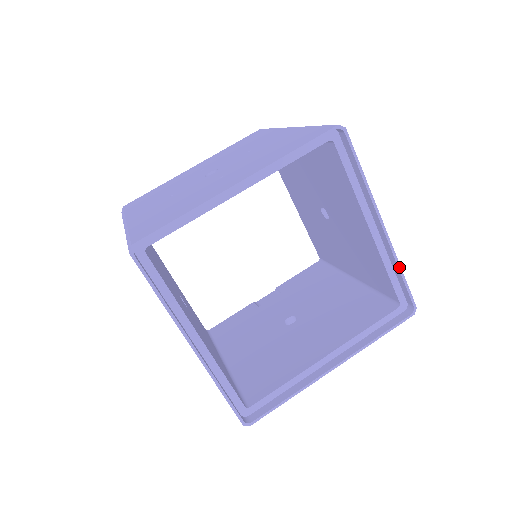
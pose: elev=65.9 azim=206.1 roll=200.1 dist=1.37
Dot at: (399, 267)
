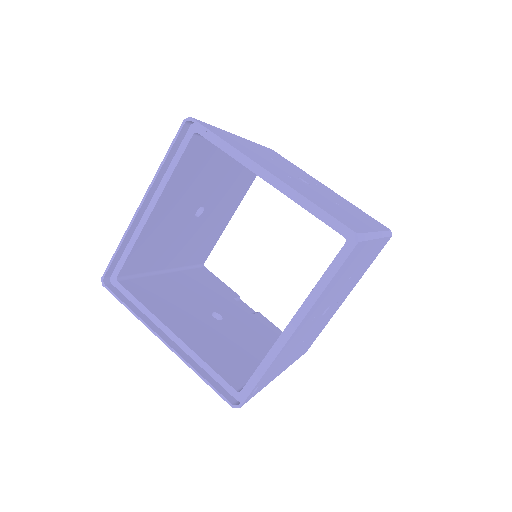
Dot at: (267, 368)
